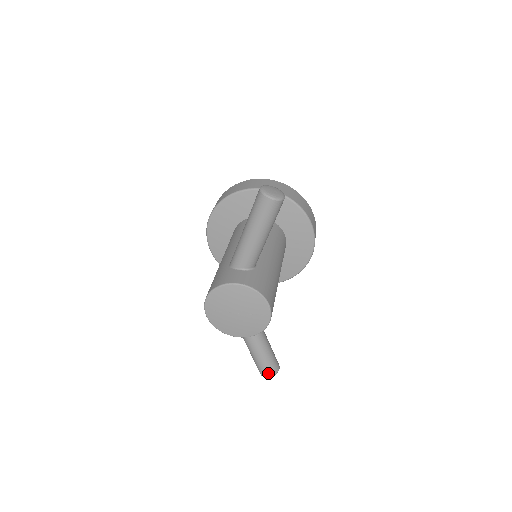
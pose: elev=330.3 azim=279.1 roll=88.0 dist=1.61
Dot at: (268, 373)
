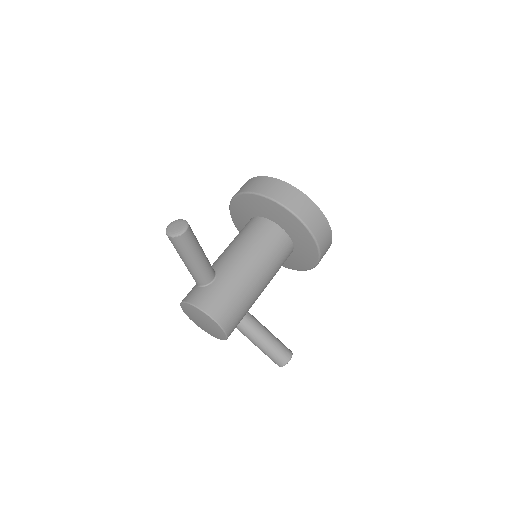
Dot at: (277, 364)
